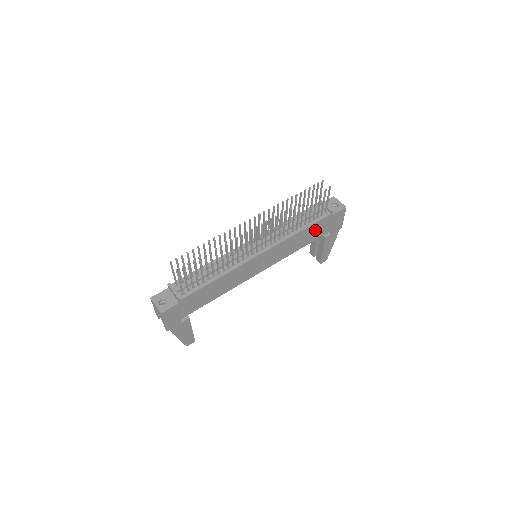
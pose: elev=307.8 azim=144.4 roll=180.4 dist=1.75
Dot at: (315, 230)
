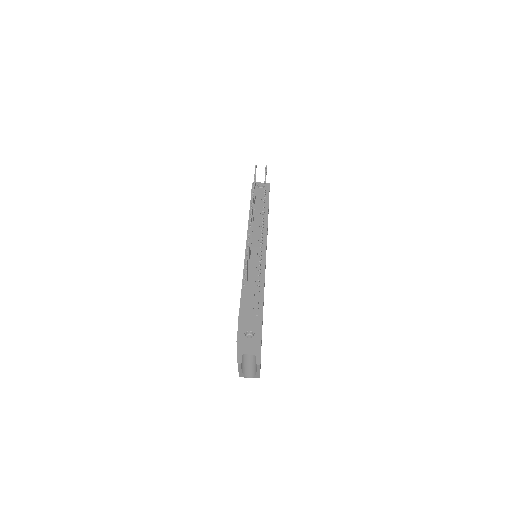
Dot at: occluded
